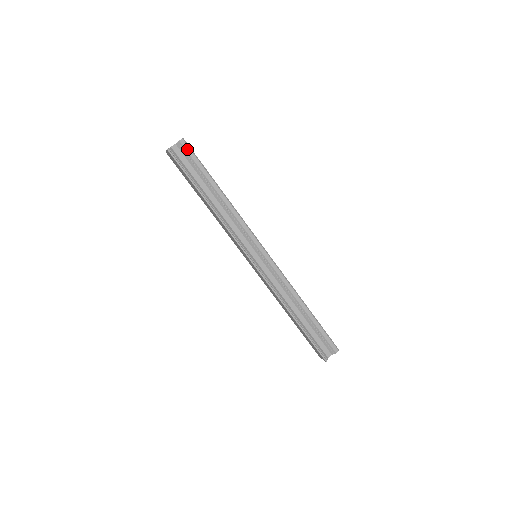
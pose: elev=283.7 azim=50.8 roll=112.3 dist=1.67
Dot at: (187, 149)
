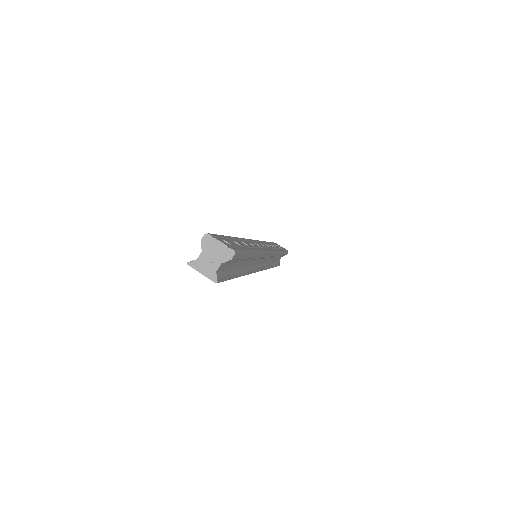
Dot at: (237, 257)
